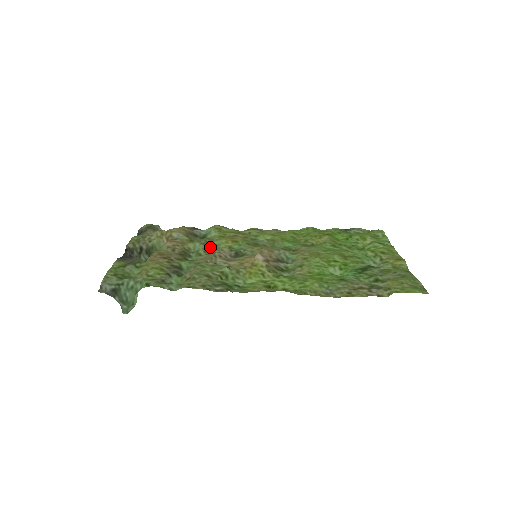
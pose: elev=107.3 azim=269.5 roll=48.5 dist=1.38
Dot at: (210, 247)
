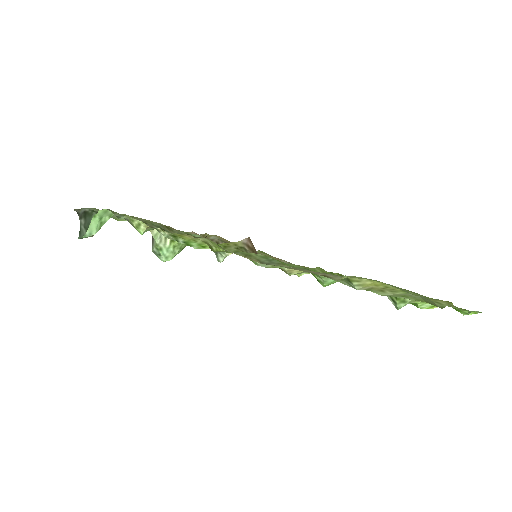
Dot at: occluded
